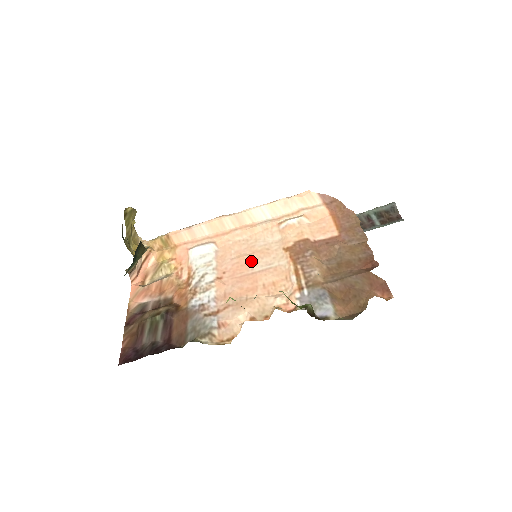
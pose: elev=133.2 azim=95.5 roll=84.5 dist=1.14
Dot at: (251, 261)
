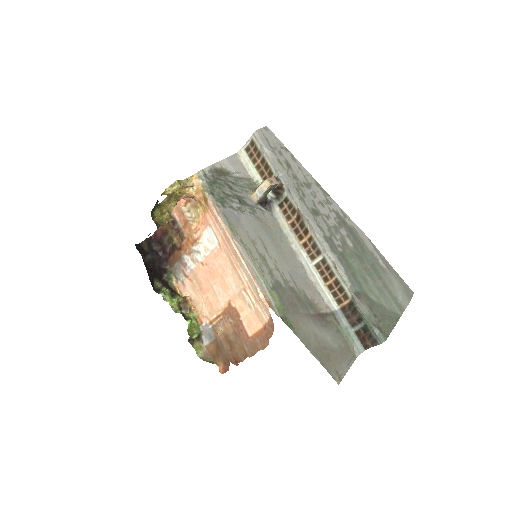
Dot at: (217, 280)
